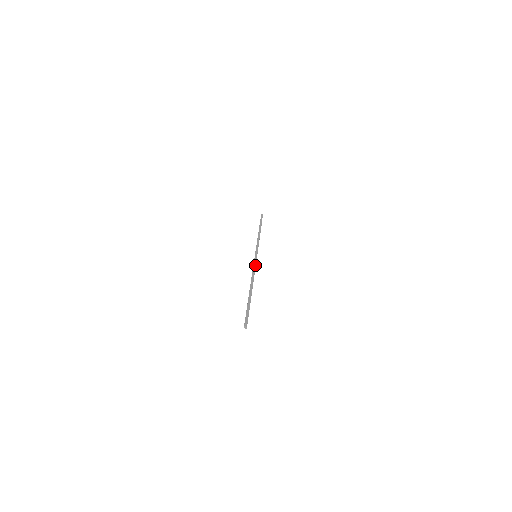
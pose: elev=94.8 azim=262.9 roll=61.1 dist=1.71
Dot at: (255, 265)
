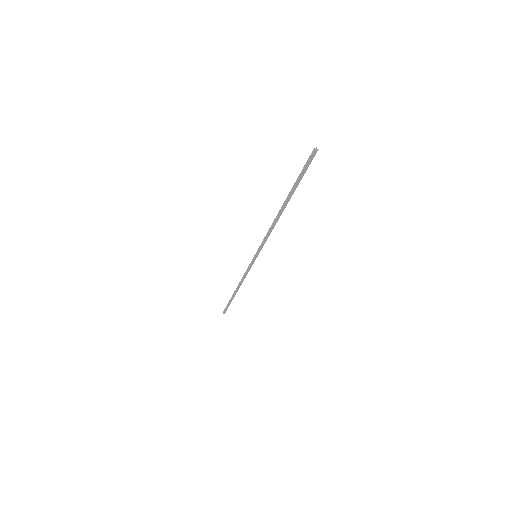
Dot at: (264, 240)
